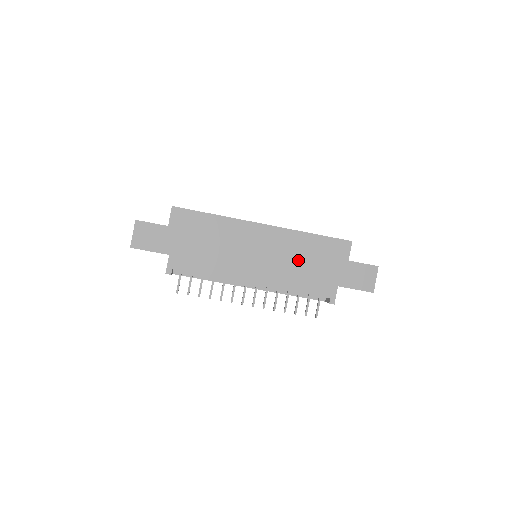
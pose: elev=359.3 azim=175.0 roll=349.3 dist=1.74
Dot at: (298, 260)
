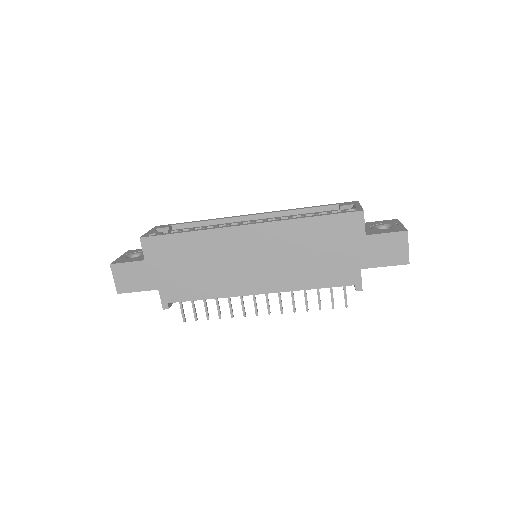
Dot at: (302, 253)
